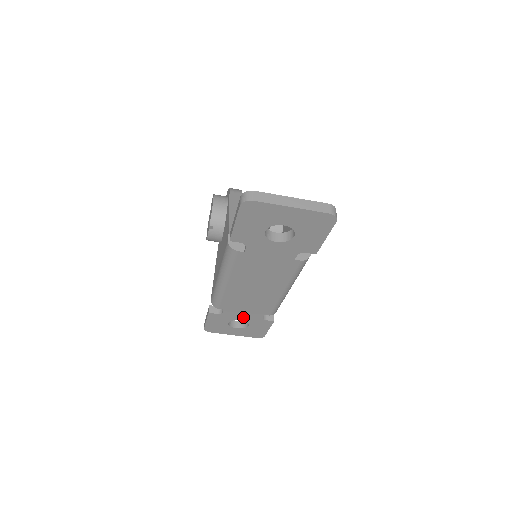
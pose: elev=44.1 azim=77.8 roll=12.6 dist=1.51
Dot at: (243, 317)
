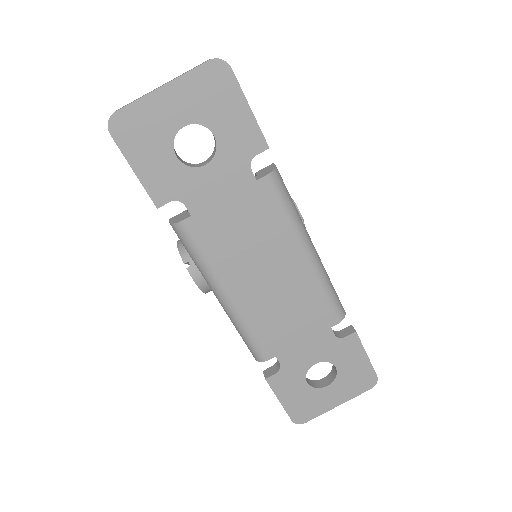
Dot at: (312, 354)
